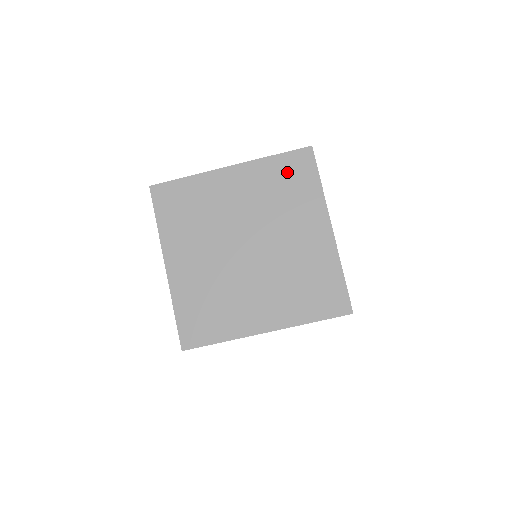
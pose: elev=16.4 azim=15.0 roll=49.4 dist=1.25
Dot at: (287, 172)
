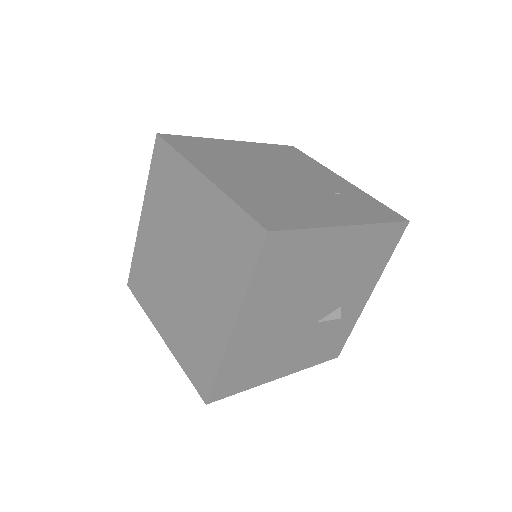
Dot at: (160, 174)
